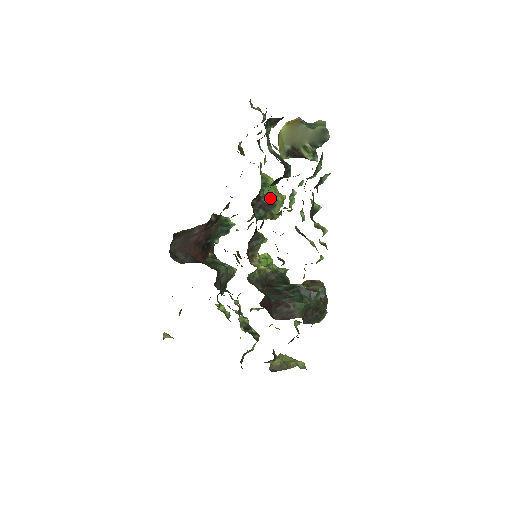
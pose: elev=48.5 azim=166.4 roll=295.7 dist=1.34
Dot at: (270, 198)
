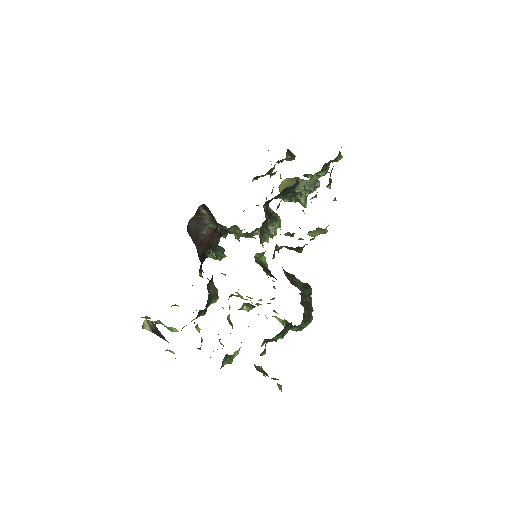
Dot at: occluded
